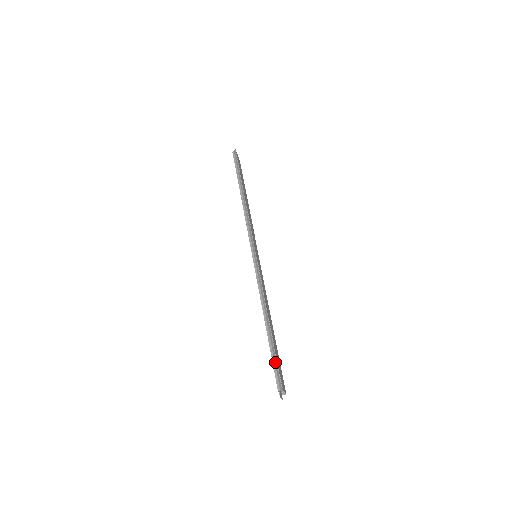
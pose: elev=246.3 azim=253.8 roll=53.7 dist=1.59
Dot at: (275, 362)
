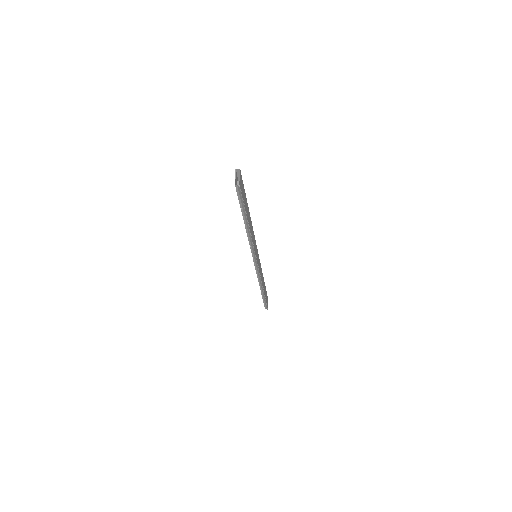
Dot at: (265, 303)
